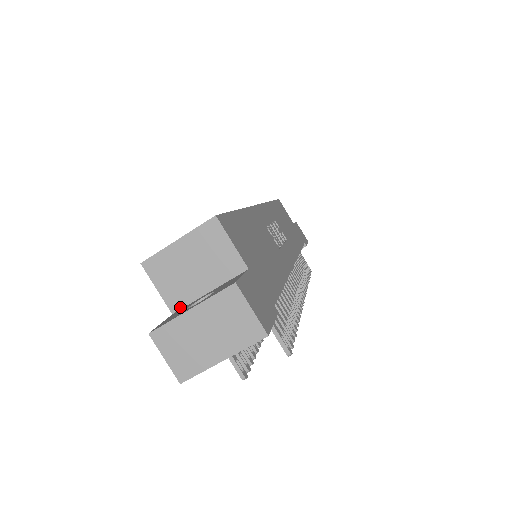
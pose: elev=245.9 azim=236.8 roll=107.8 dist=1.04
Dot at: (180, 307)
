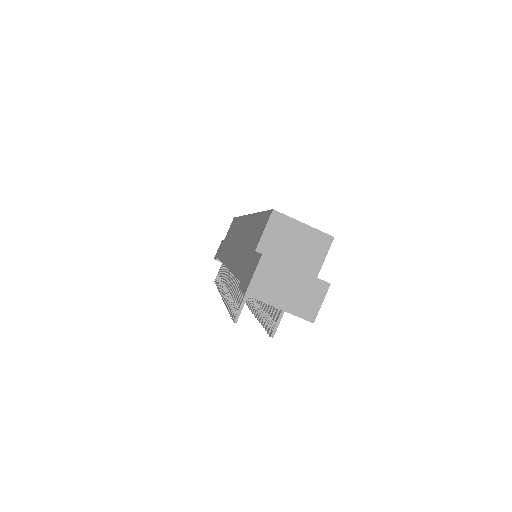
Dot at: (263, 253)
